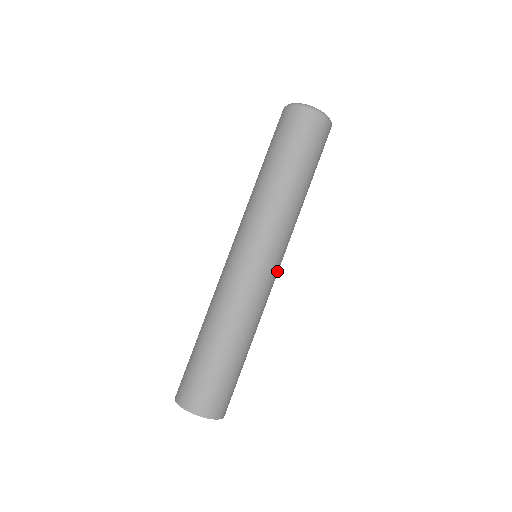
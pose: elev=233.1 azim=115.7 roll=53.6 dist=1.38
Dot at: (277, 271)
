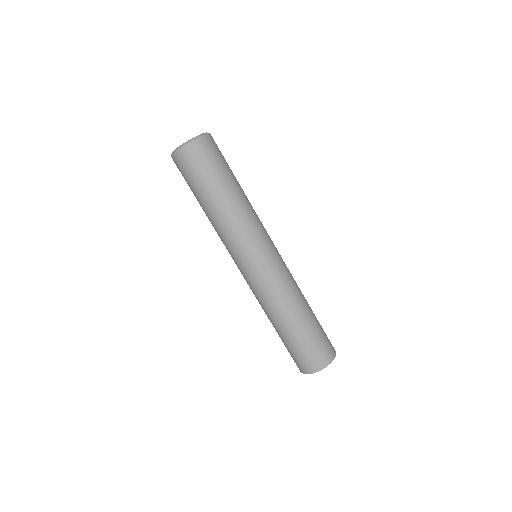
Dot at: (276, 253)
